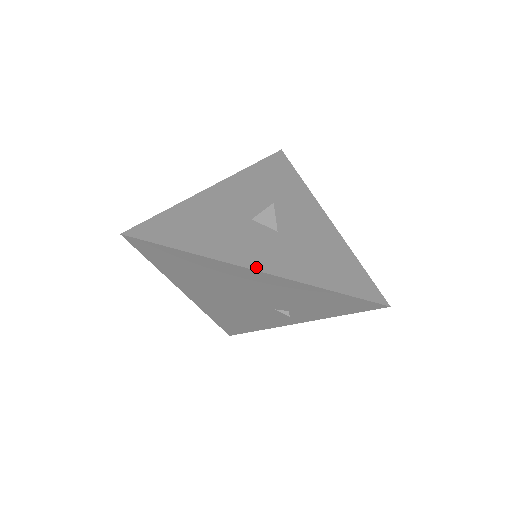
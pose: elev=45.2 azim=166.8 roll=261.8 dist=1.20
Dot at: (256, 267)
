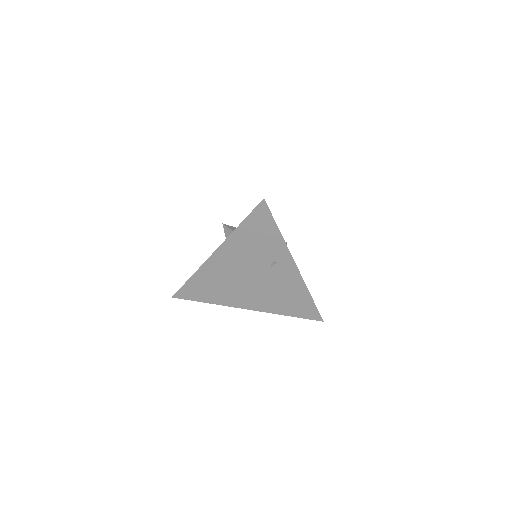
Dot at: (213, 253)
